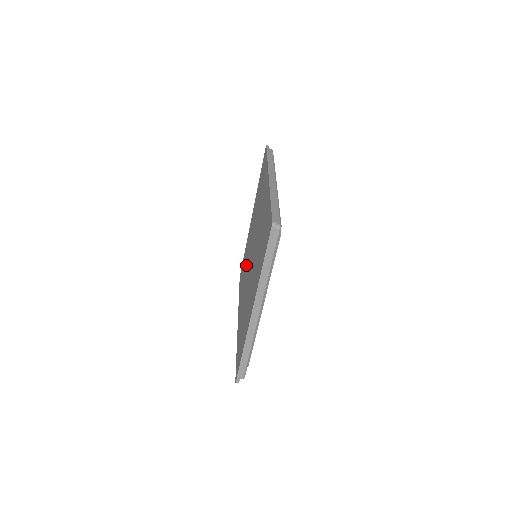
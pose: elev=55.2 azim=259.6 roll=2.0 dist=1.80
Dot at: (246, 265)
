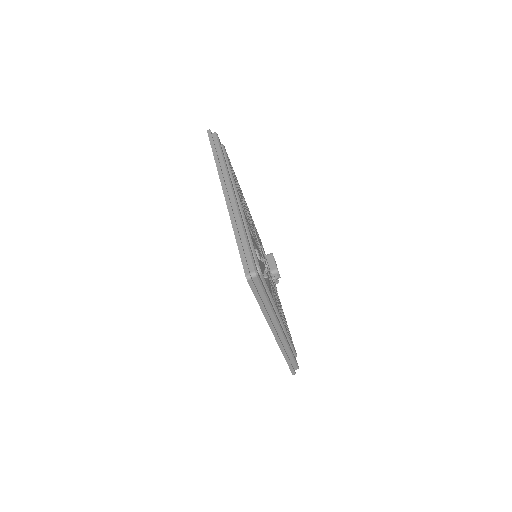
Dot at: occluded
